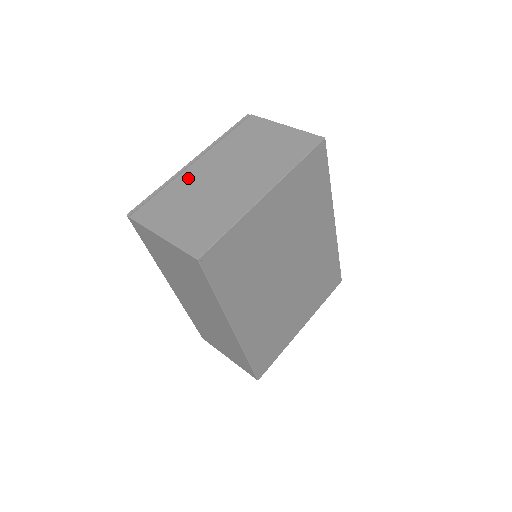
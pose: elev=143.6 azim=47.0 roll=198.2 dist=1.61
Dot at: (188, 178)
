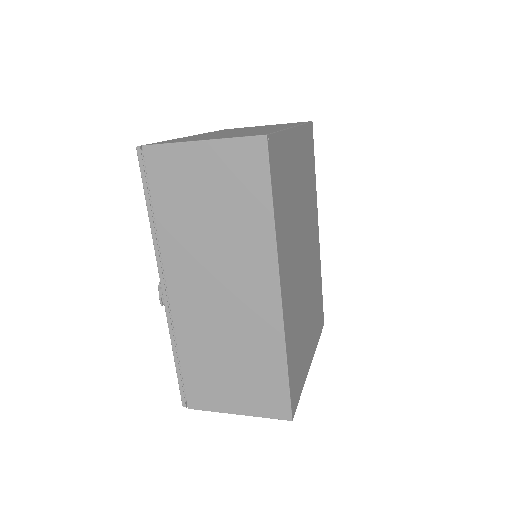
Dot at: (194, 136)
